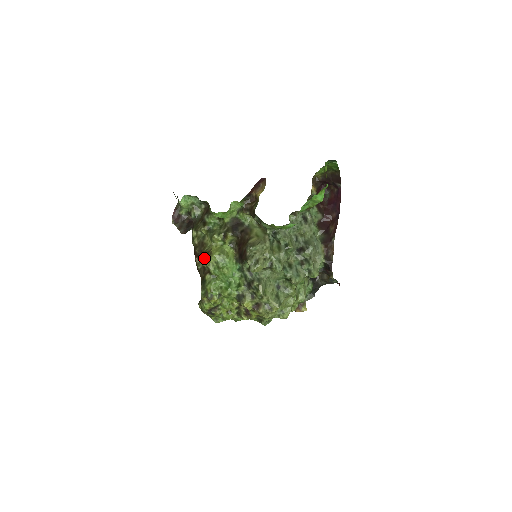
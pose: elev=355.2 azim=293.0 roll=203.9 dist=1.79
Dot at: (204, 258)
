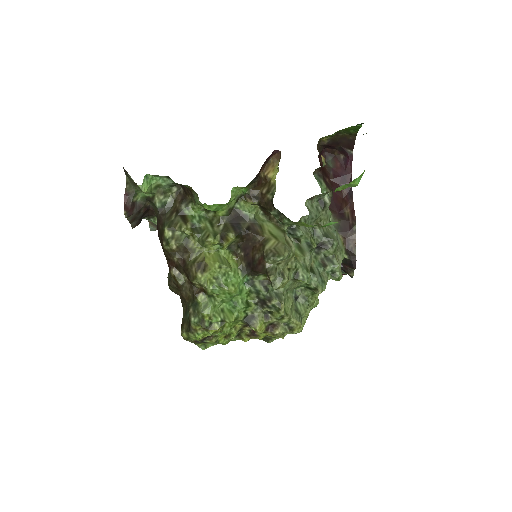
Dot at: (195, 272)
